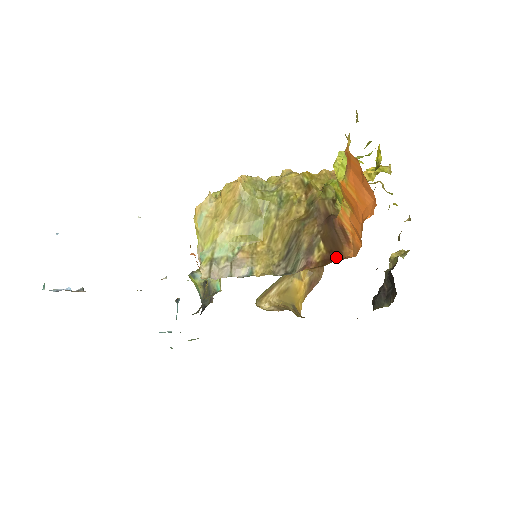
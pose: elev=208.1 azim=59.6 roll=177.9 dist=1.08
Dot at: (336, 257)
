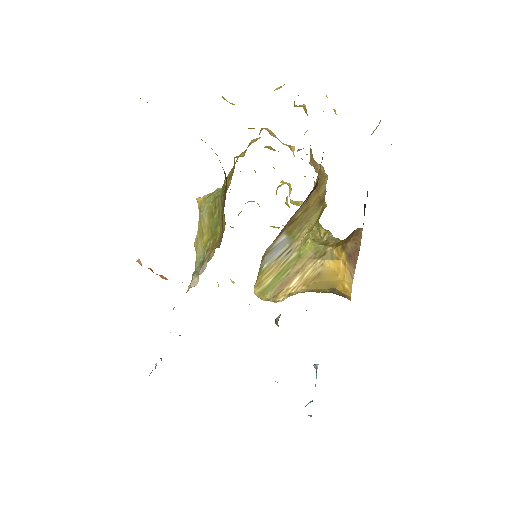
Dot at: occluded
